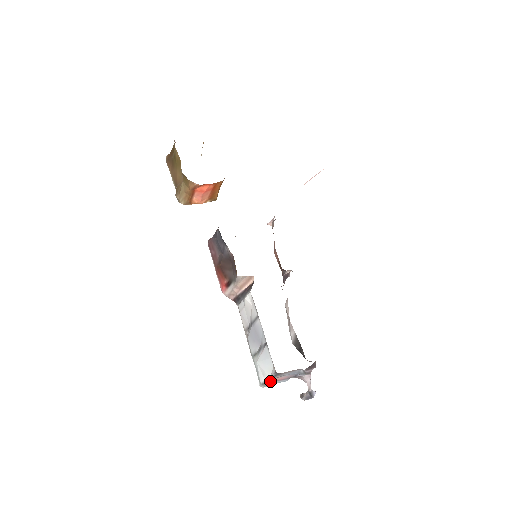
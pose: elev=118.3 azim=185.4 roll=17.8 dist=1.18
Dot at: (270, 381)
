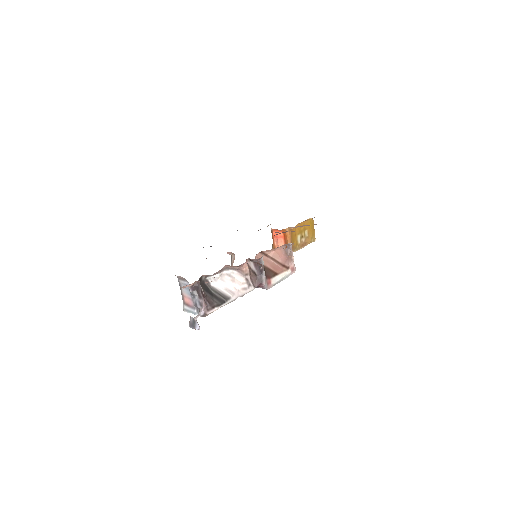
Dot at: (185, 302)
